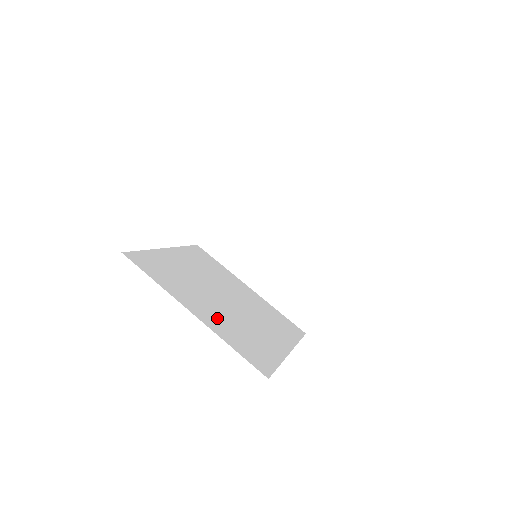
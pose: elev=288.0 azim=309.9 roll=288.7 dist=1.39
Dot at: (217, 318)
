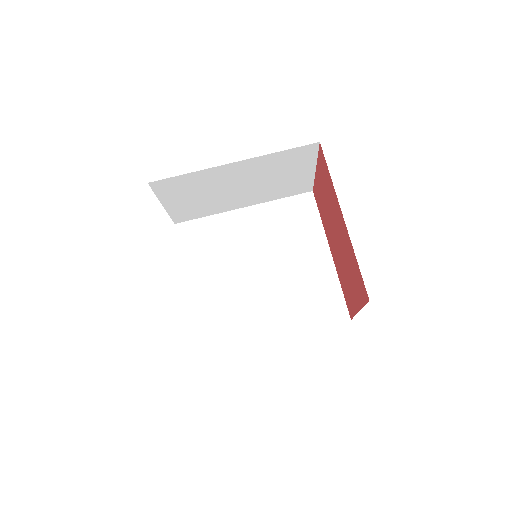
Dot at: (283, 311)
